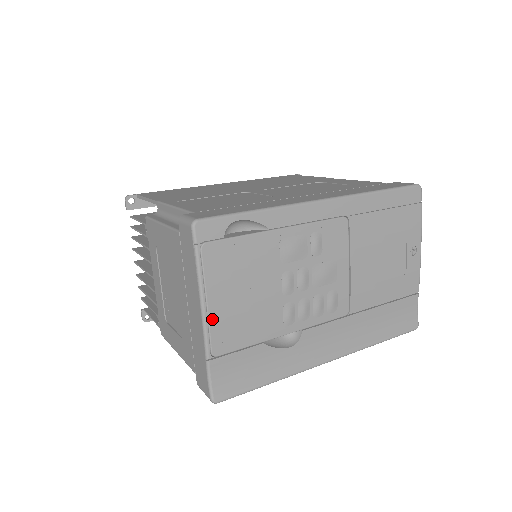
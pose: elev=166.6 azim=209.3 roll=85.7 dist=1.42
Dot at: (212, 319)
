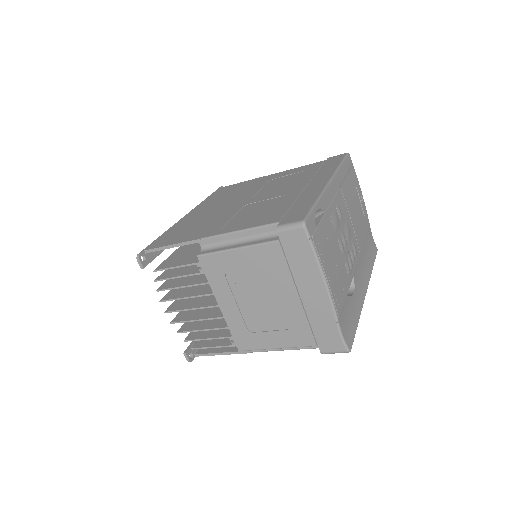
Dot at: (331, 290)
